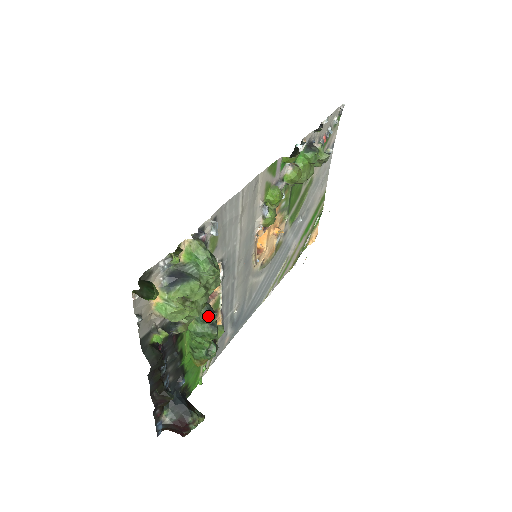
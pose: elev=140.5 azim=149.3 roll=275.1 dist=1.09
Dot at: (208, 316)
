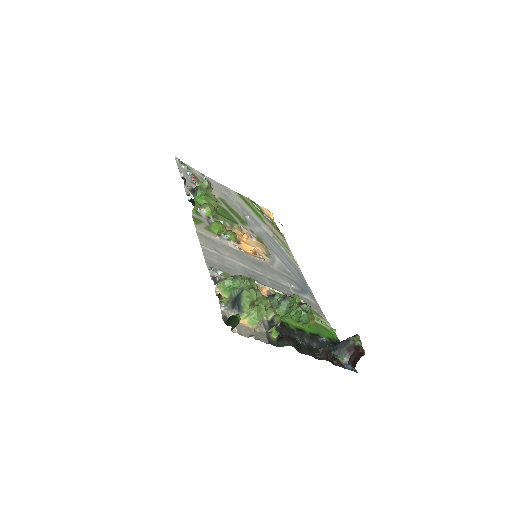
Dot at: (277, 299)
